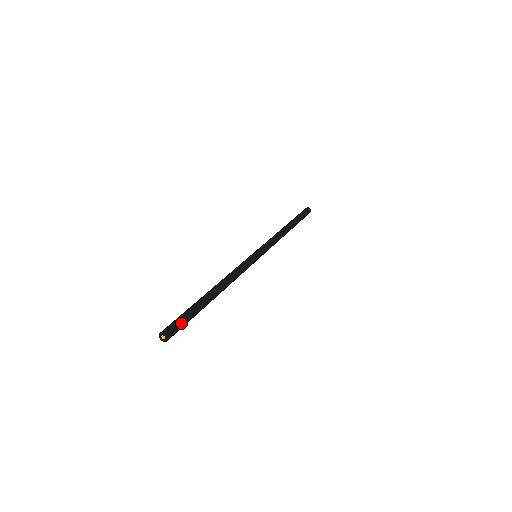
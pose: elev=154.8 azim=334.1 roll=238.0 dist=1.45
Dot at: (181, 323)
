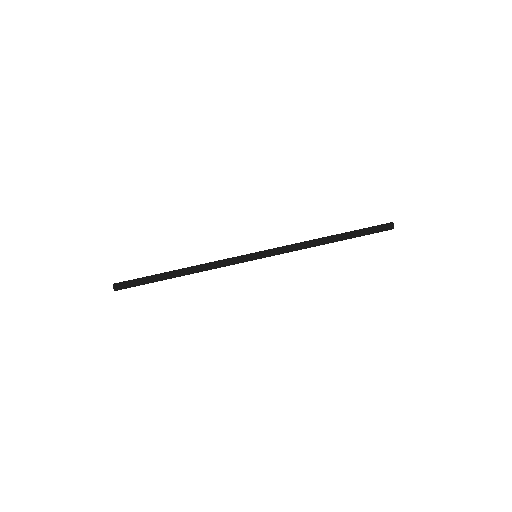
Dot at: (131, 286)
